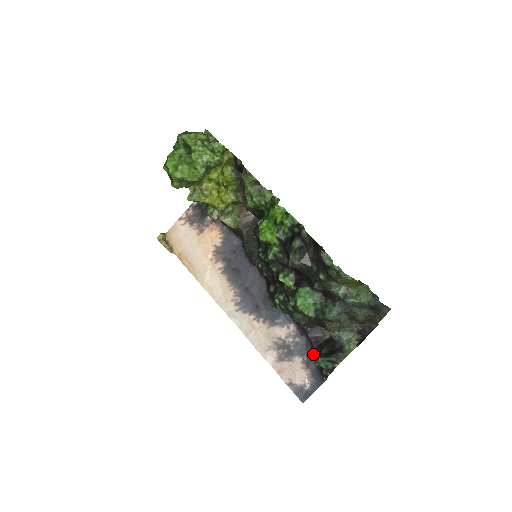
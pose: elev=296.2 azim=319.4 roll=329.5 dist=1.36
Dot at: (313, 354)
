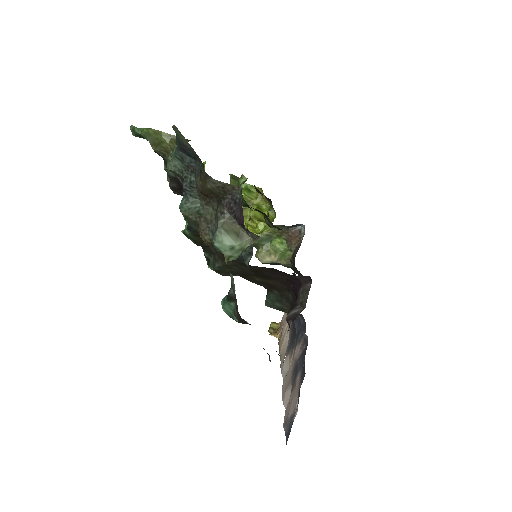
Dot at: occluded
